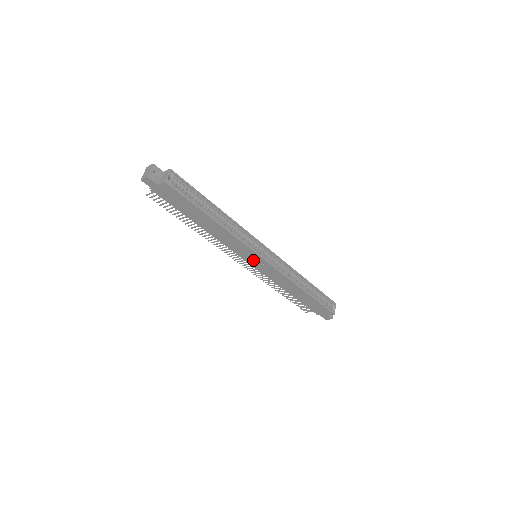
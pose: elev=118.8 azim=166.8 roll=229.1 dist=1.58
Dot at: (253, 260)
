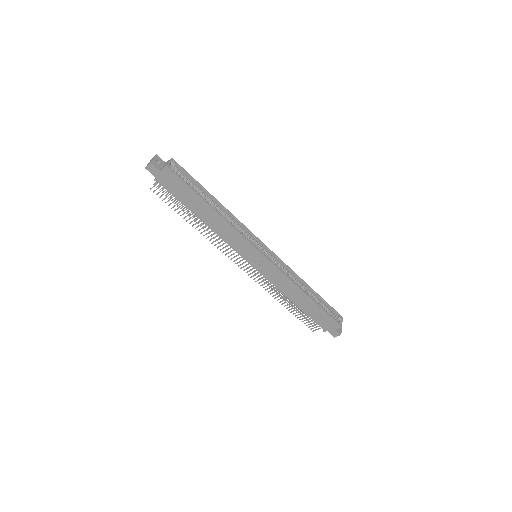
Dot at: (253, 258)
